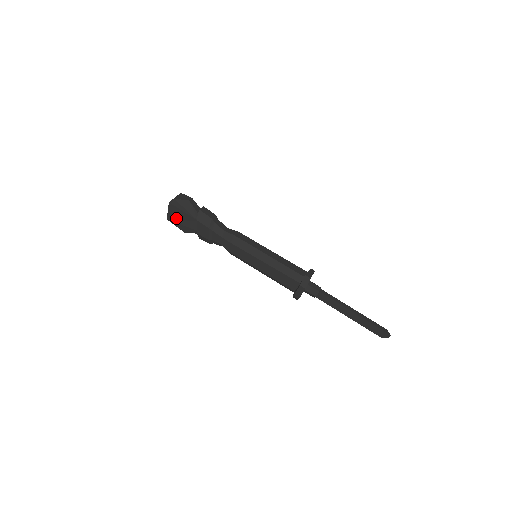
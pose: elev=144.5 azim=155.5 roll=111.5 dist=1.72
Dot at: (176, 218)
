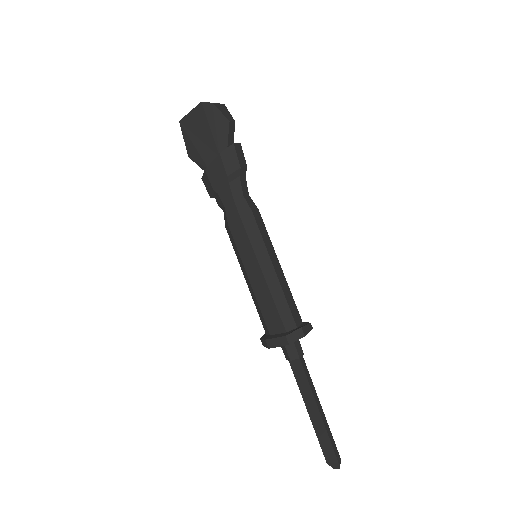
Dot at: (193, 129)
